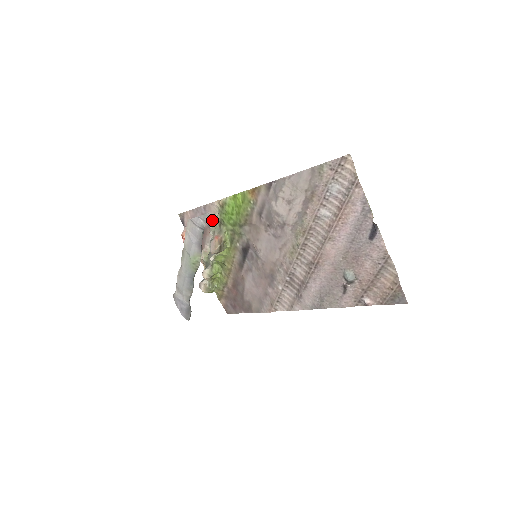
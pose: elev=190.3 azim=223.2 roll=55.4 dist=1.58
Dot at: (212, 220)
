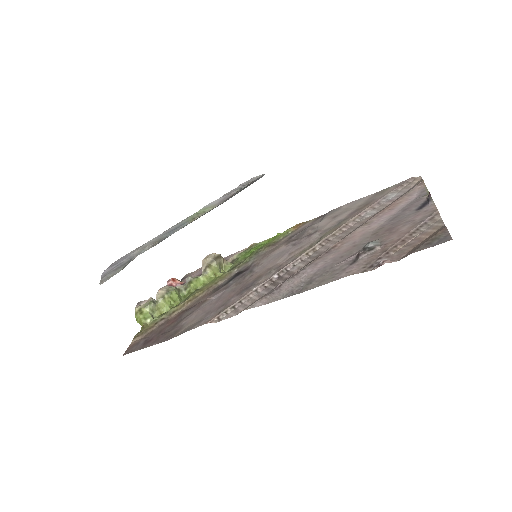
Dot at: occluded
